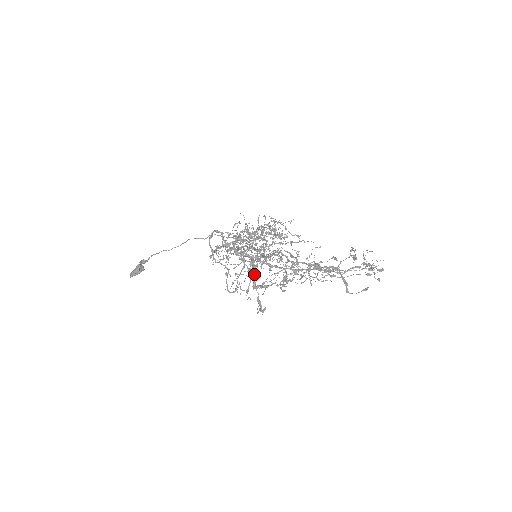
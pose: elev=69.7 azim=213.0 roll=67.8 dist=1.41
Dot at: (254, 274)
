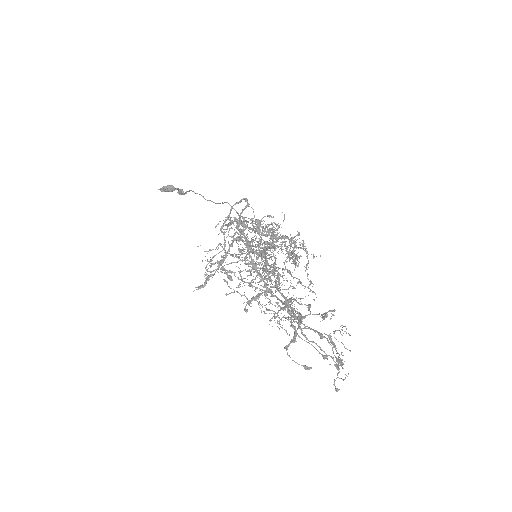
Dot at: occluded
